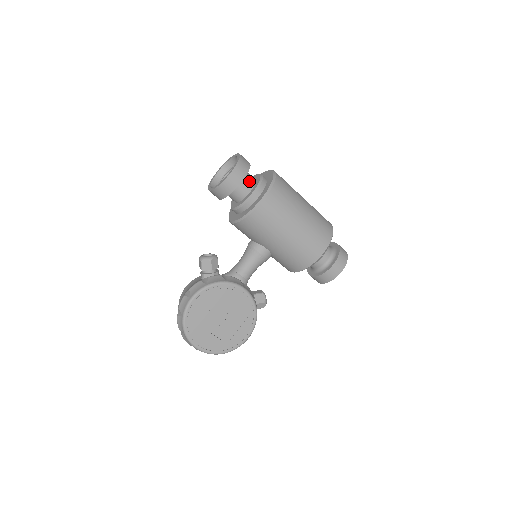
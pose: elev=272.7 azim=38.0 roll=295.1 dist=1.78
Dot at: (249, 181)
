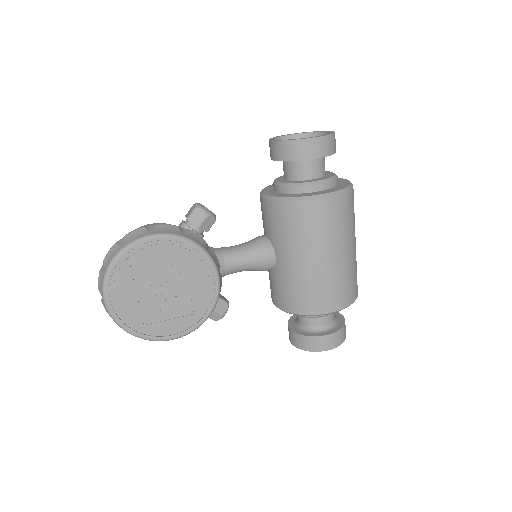
Dot at: (321, 167)
